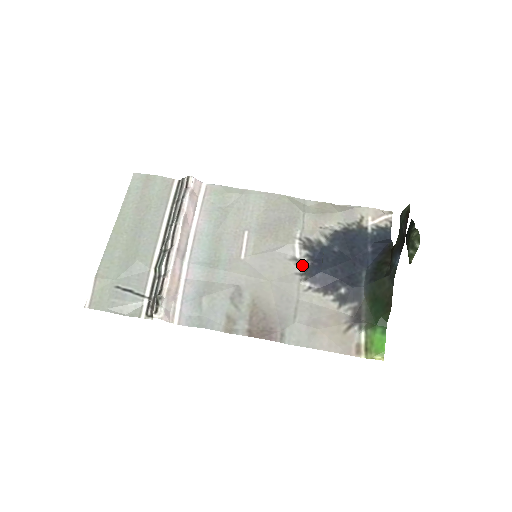
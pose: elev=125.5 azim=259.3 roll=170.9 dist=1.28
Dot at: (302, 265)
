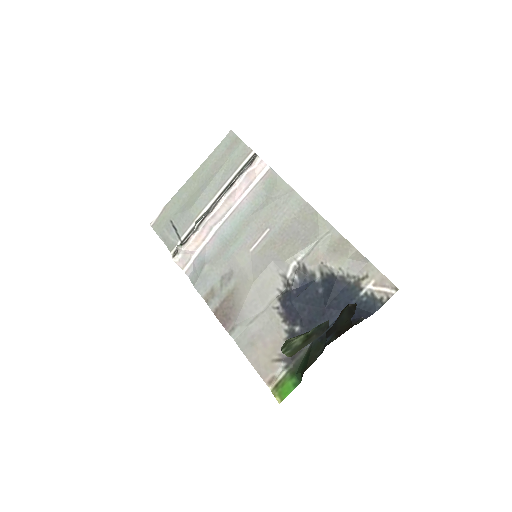
Dot at: (287, 285)
